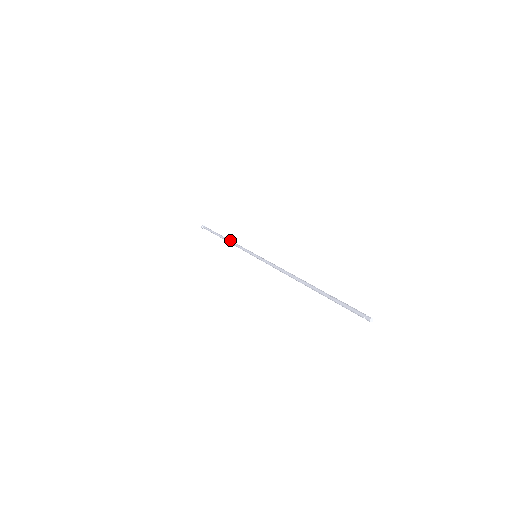
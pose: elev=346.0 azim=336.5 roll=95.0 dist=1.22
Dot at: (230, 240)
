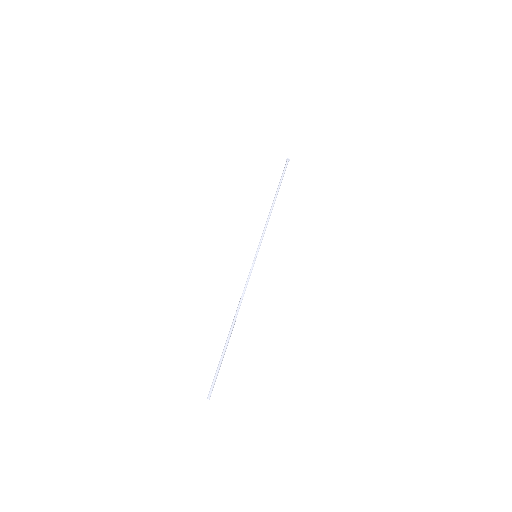
Dot at: (270, 211)
